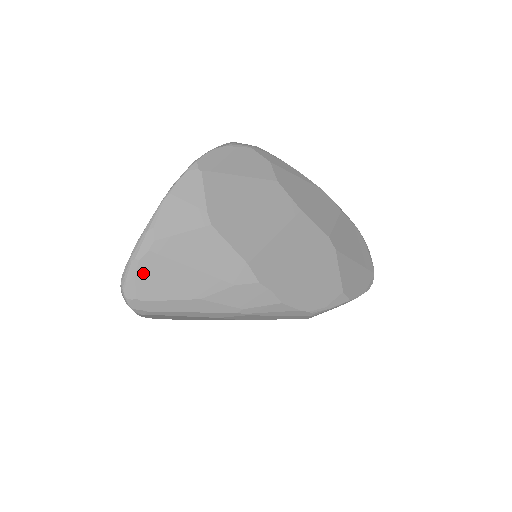
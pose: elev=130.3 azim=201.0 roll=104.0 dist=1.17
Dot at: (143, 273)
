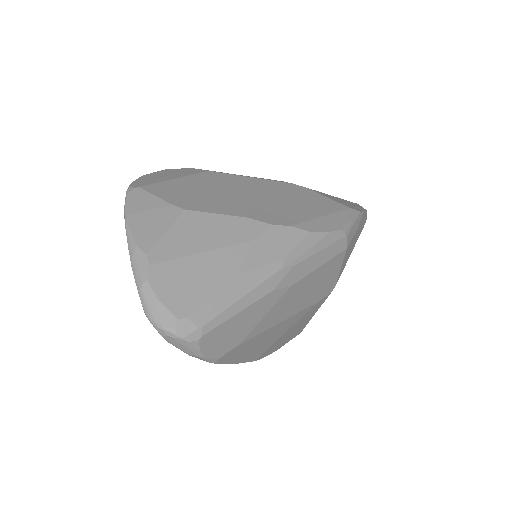
Dot at: (162, 290)
